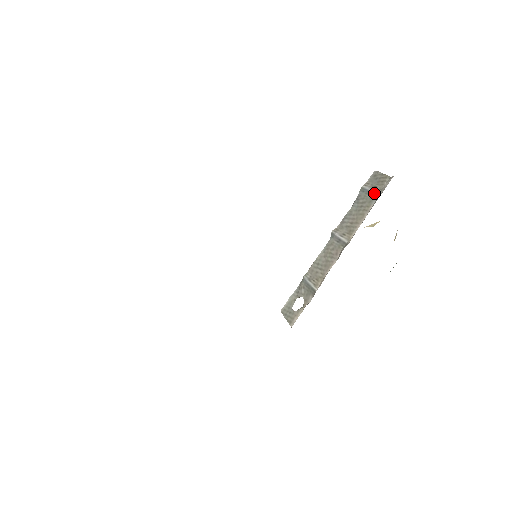
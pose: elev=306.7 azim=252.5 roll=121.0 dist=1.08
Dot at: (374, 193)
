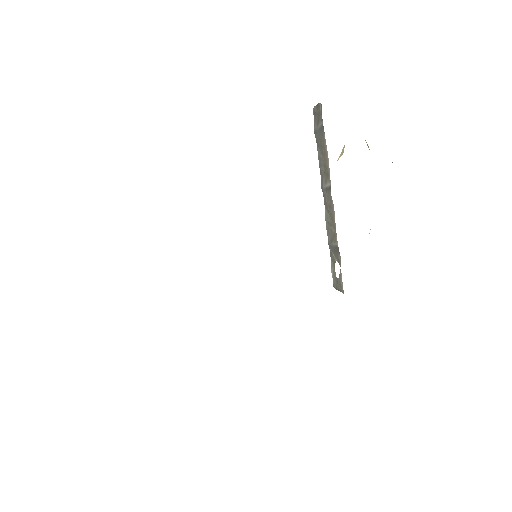
Dot at: (320, 127)
